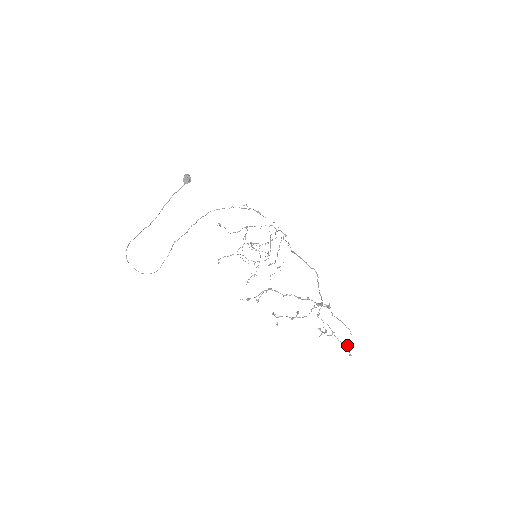
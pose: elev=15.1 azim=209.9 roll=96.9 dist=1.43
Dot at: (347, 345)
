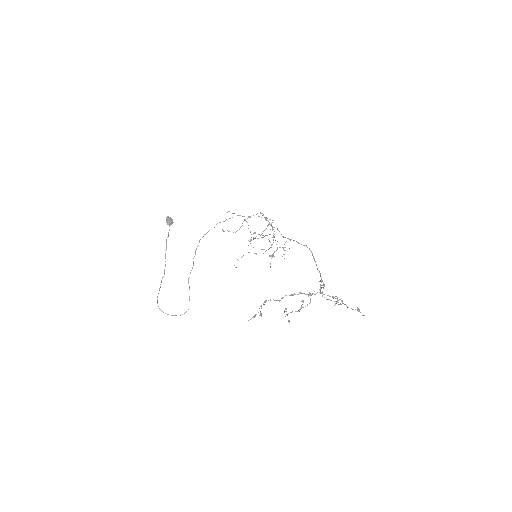
Dot at: occluded
